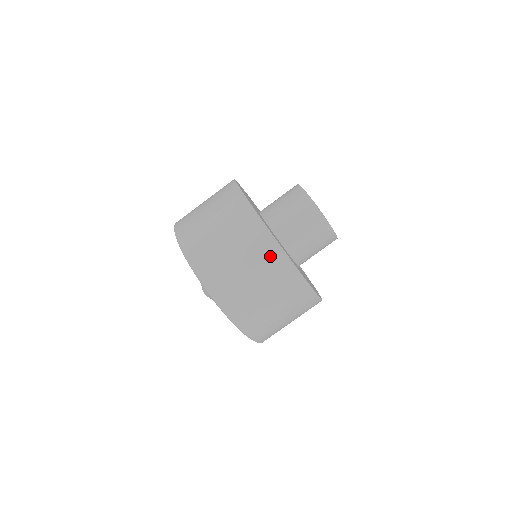
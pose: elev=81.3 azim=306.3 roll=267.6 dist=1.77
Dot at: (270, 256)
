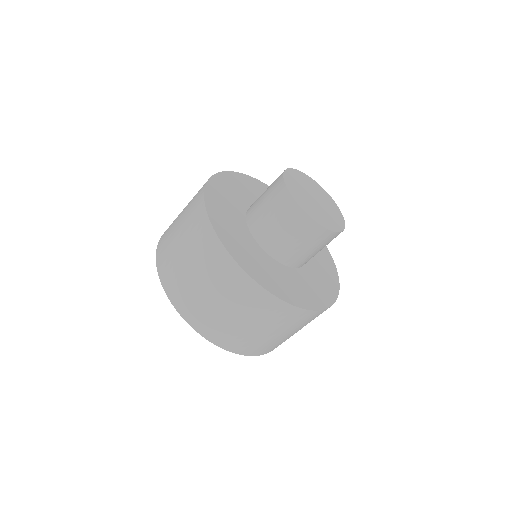
Dot at: (287, 316)
